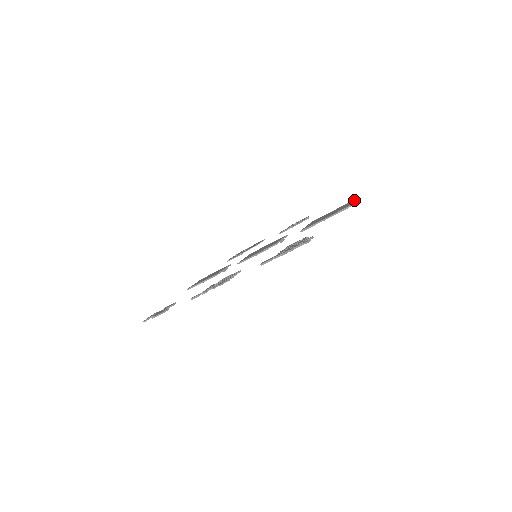
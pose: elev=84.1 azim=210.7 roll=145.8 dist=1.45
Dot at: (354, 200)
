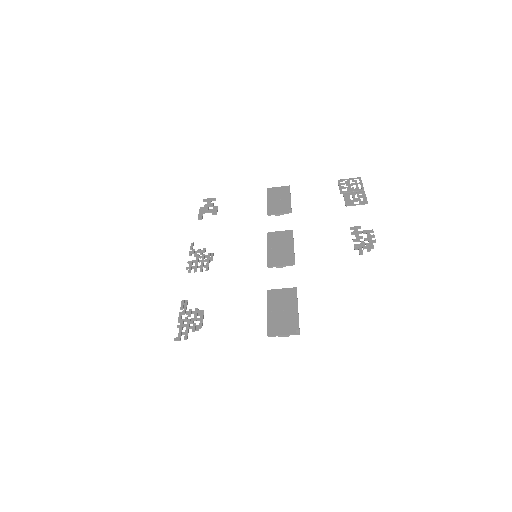
Dot at: (292, 332)
